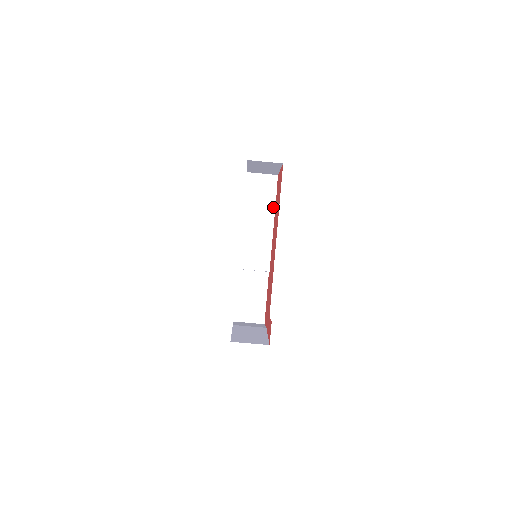
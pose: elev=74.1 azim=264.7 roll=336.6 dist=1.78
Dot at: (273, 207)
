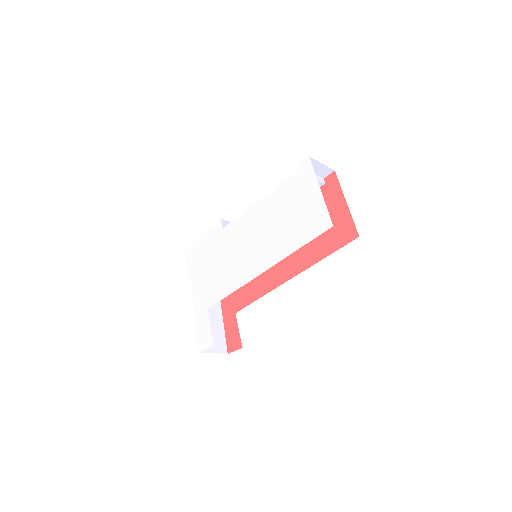
Dot at: occluded
